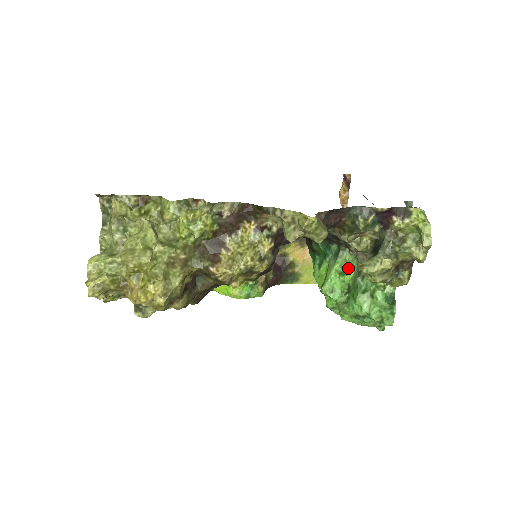
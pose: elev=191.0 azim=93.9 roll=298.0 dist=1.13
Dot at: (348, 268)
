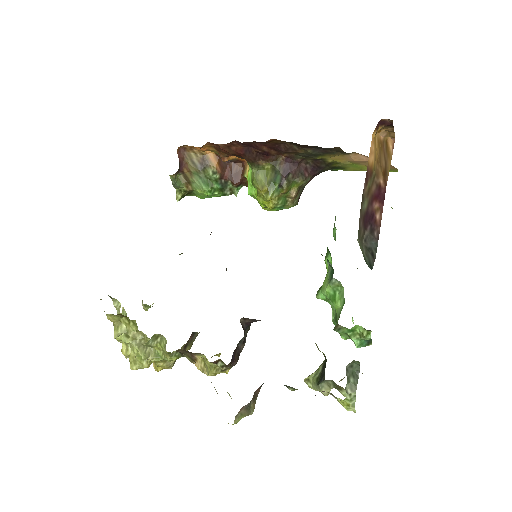
Dot at: (339, 295)
